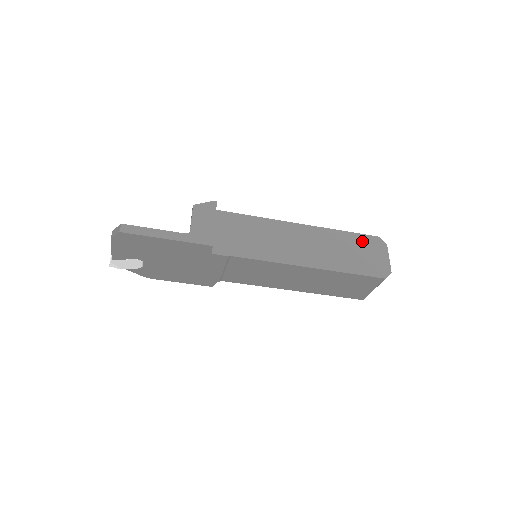
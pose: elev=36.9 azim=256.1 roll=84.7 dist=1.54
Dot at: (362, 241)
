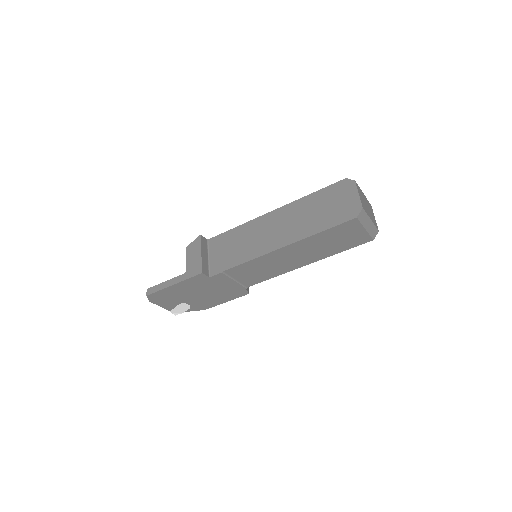
Dot at: (329, 193)
